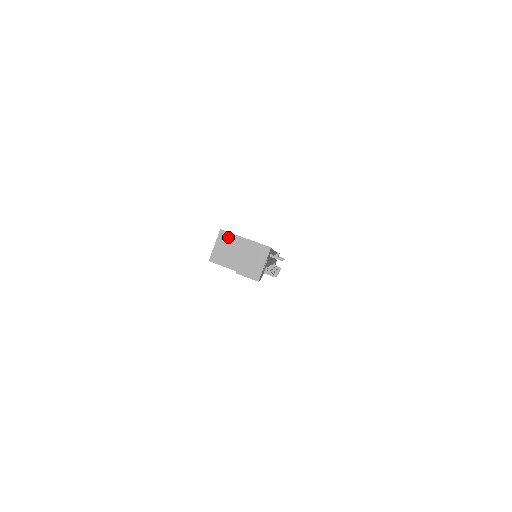
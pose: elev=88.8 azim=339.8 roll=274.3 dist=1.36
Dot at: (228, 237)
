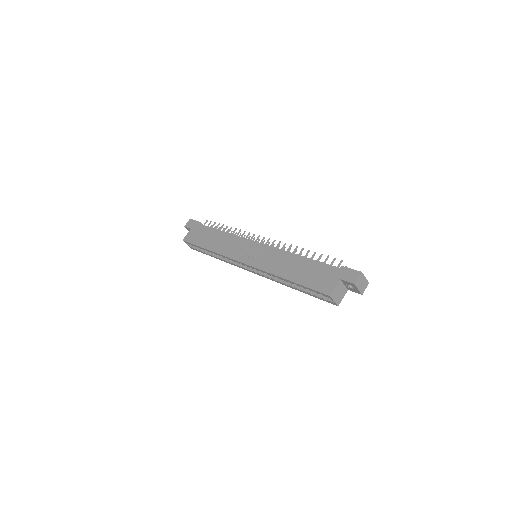
Dot at: (334, 292)
